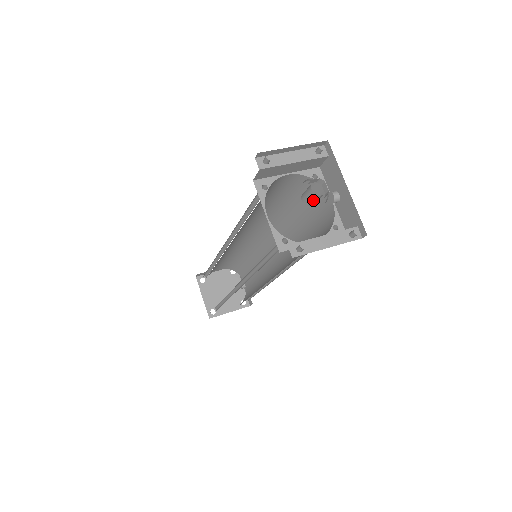
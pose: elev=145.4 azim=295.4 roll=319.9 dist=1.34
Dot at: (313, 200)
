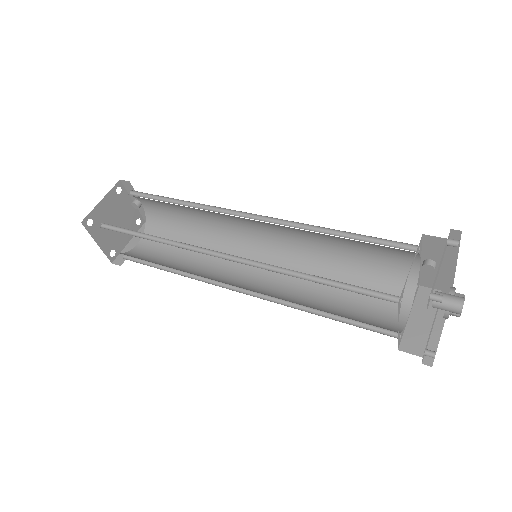
Dot at: (448, 310)
